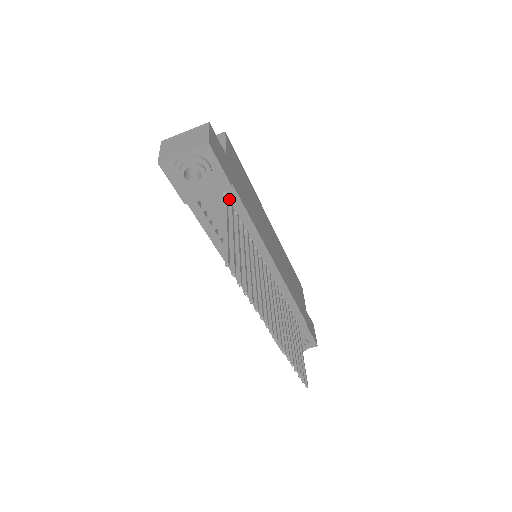
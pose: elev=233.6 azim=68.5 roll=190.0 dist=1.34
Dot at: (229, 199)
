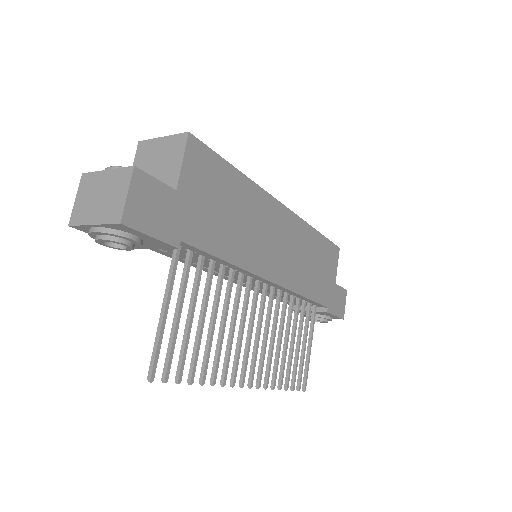
Dot at: (185, 247)
